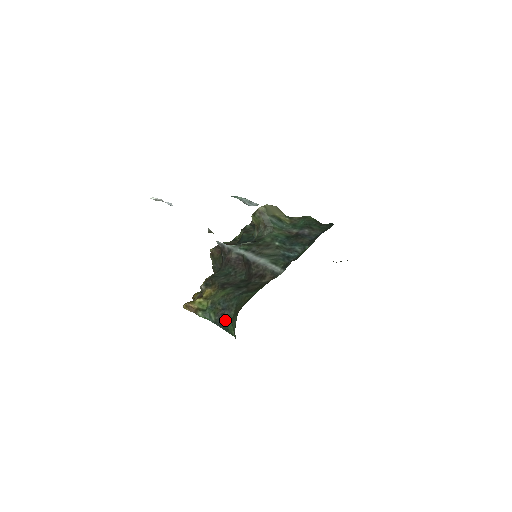
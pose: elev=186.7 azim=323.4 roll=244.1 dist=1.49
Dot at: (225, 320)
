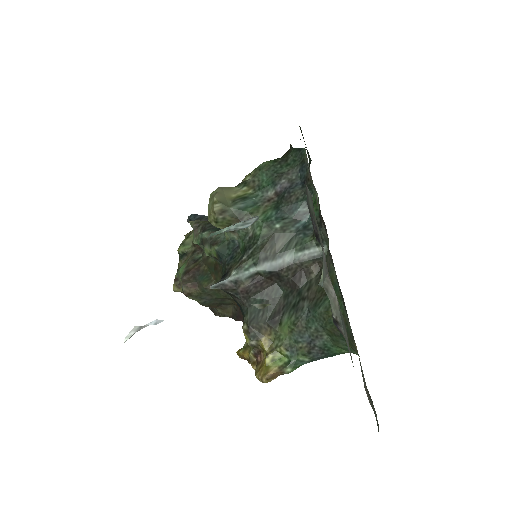
Dot at: (323, 350)
